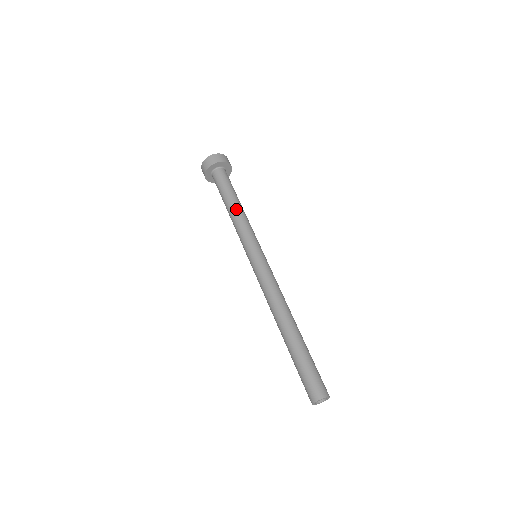
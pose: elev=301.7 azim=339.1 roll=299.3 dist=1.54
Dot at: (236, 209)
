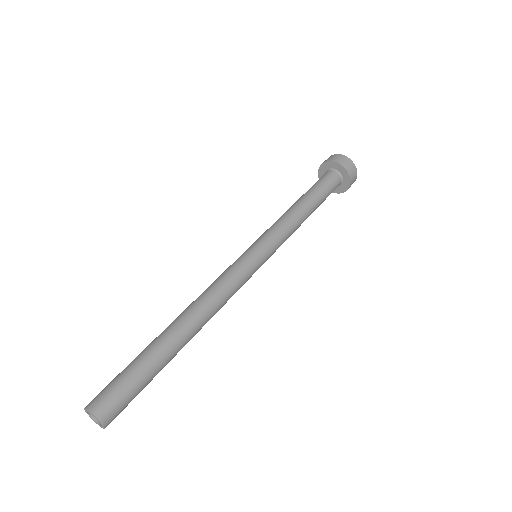
Dot at: (296, 207)
